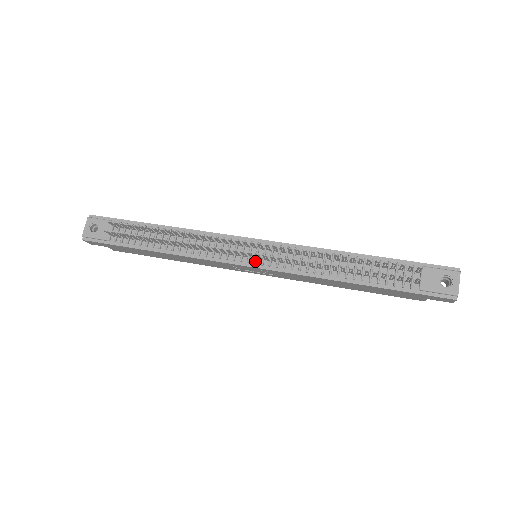
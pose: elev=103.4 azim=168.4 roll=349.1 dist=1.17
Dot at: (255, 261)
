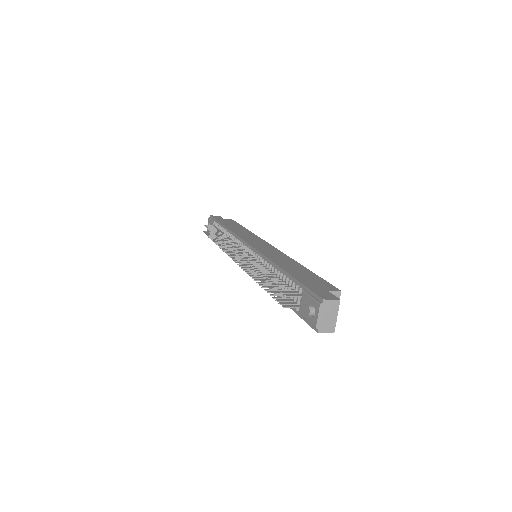
Dot at: occluded
